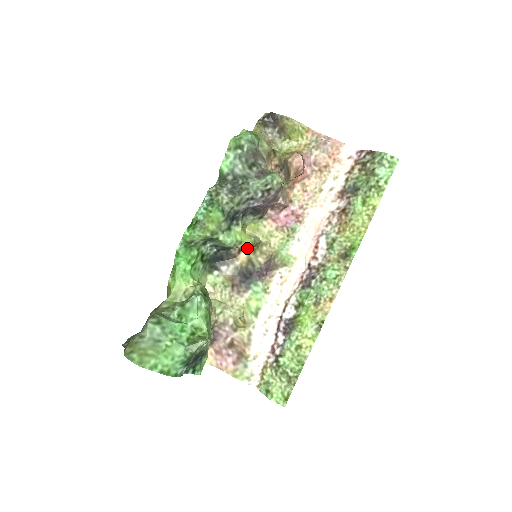
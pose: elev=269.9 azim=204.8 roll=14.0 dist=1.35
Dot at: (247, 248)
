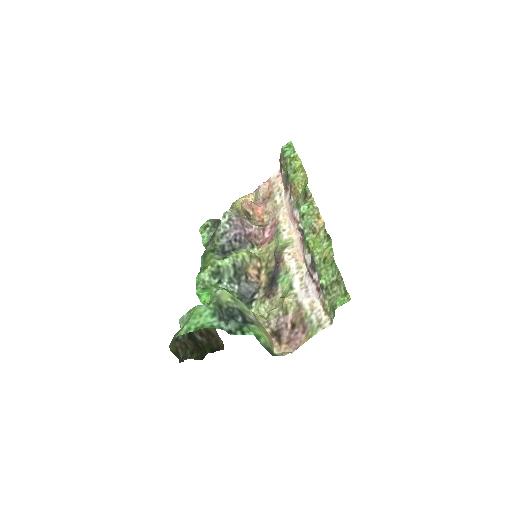
Dot at: (262, 272)
